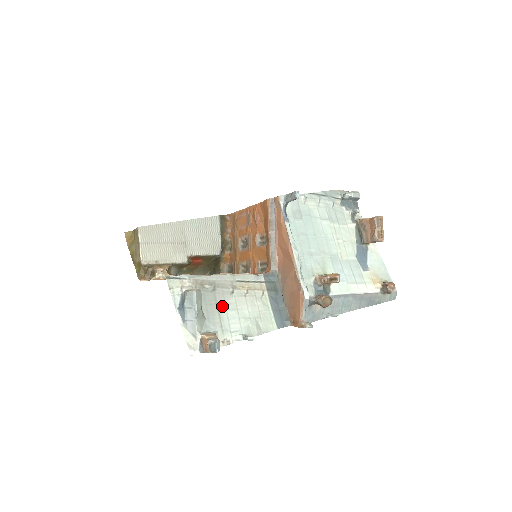
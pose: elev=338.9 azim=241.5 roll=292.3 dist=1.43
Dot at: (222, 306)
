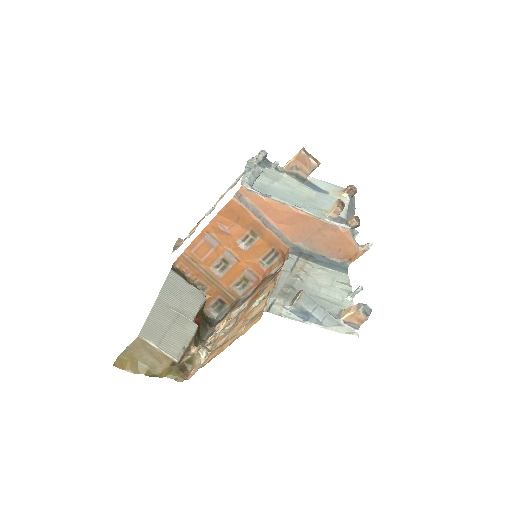
Dot at: (314, 293)
